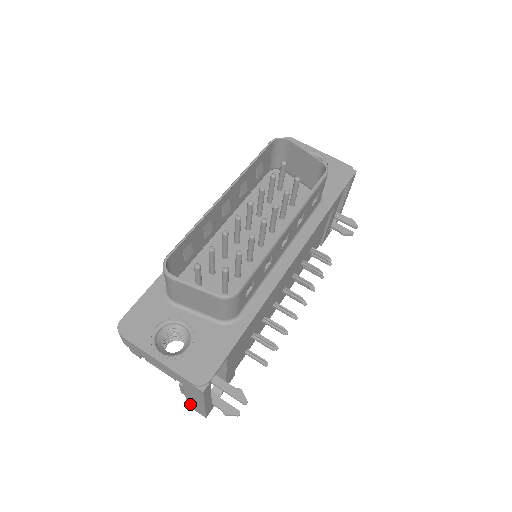
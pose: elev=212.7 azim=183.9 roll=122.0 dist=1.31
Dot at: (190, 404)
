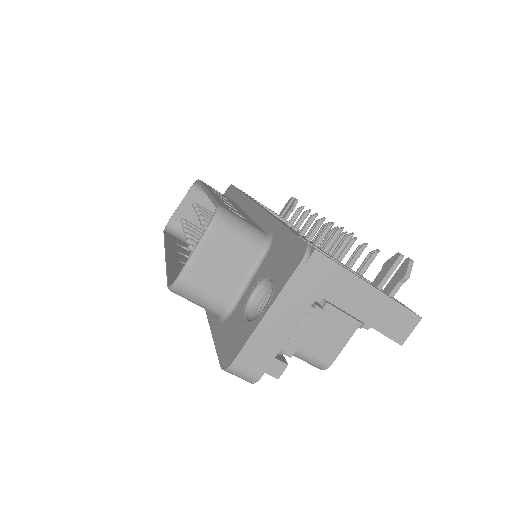
Dot at: (390, 332)
